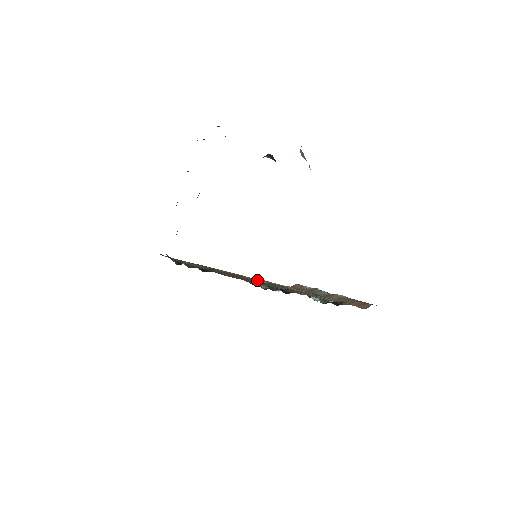
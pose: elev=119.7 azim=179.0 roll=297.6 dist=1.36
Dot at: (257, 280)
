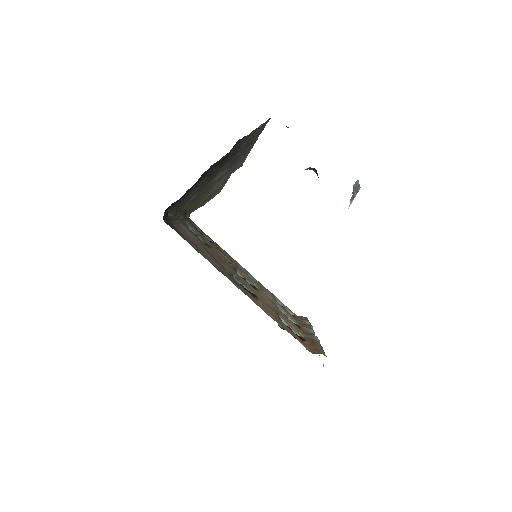
Dot at: (251, 281)
